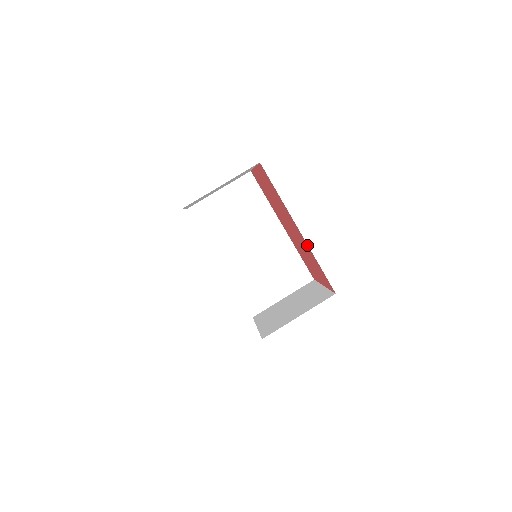
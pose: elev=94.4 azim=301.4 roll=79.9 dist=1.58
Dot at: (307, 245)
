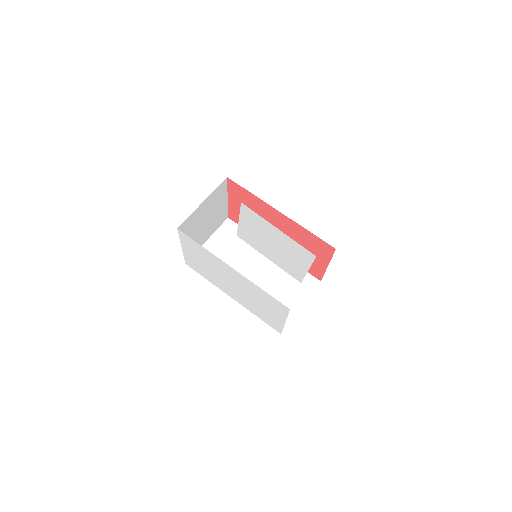
Dot at: (292, 222)
